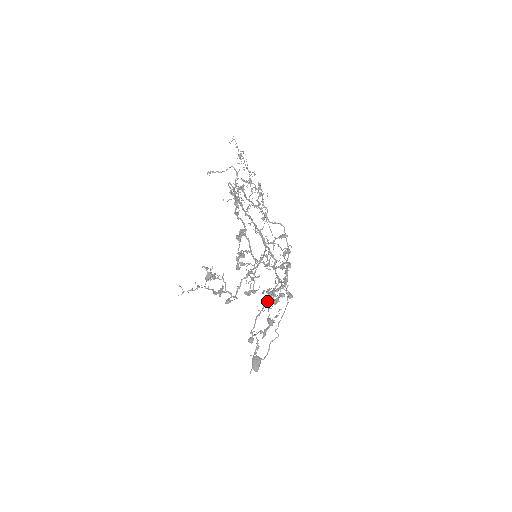
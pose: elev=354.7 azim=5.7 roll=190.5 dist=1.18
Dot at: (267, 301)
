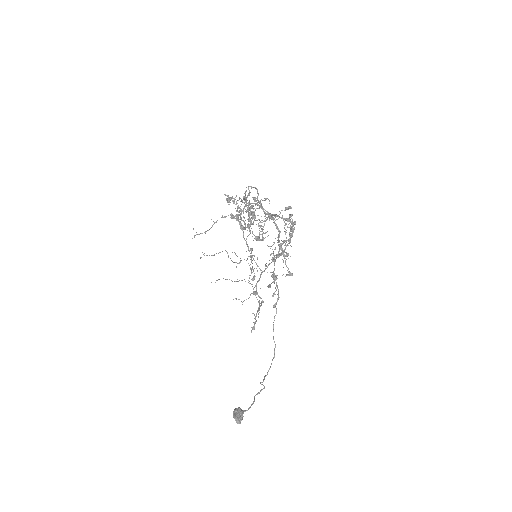
Dot at: occluded
